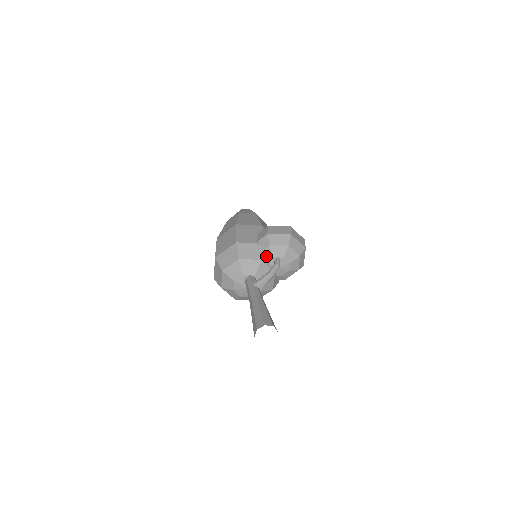
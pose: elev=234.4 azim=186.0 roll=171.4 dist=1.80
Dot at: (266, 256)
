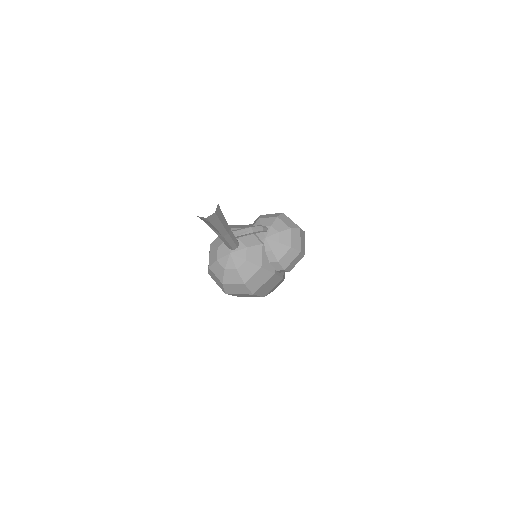
Dot at: occluded
